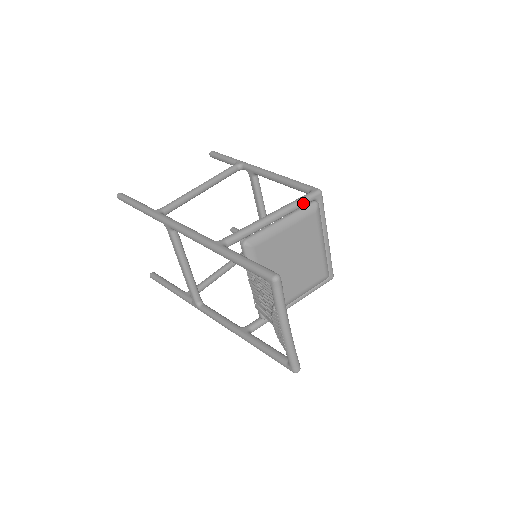
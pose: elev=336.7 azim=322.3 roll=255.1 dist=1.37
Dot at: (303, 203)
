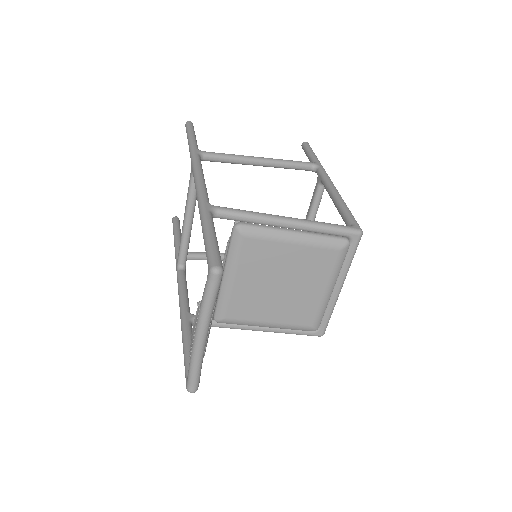
Dot at: (332, 231)
